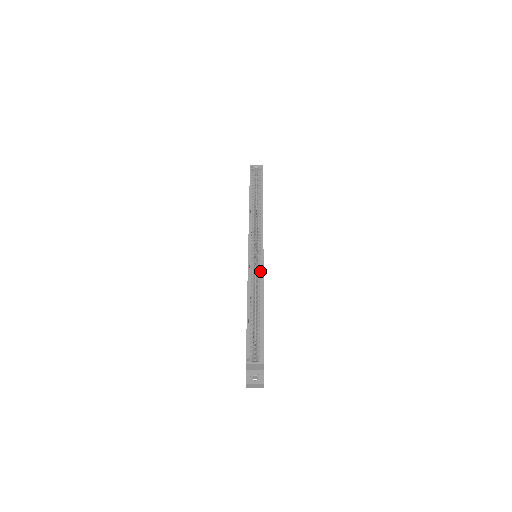
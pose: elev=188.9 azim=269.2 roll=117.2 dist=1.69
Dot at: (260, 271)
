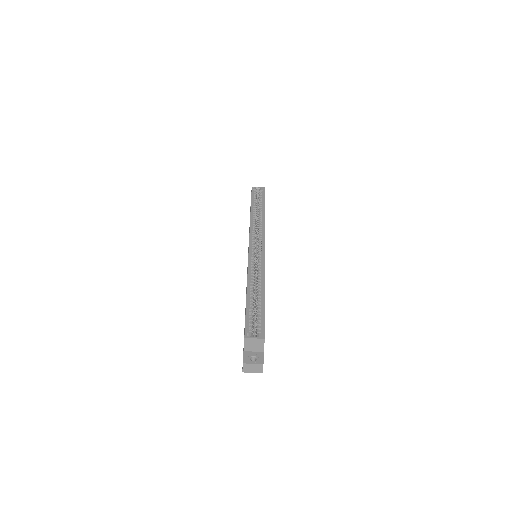
Dot at: (261, 263)
